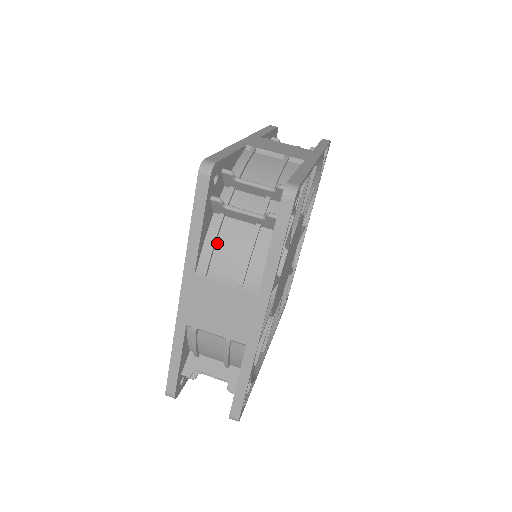
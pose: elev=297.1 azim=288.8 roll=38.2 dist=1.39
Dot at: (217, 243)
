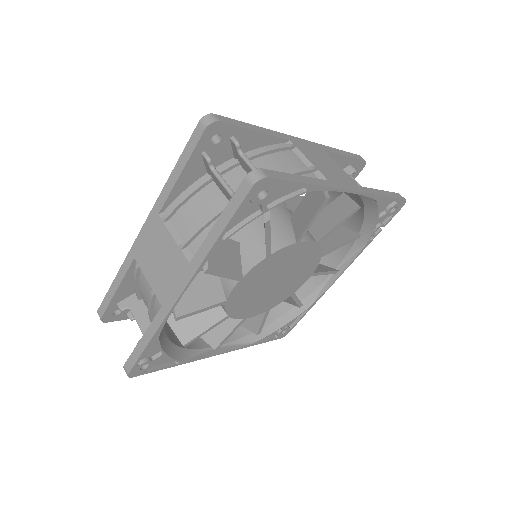
Dot at: (191, 199)
